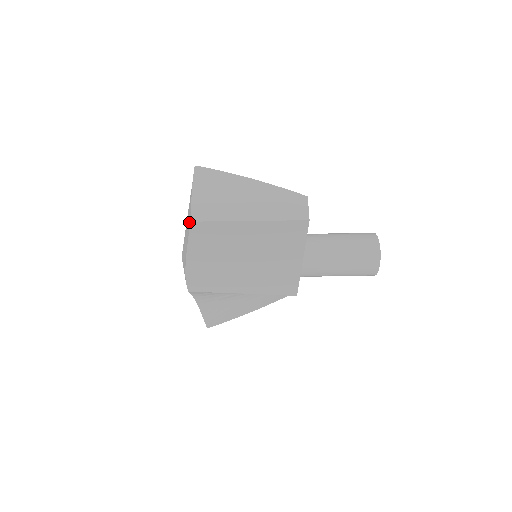
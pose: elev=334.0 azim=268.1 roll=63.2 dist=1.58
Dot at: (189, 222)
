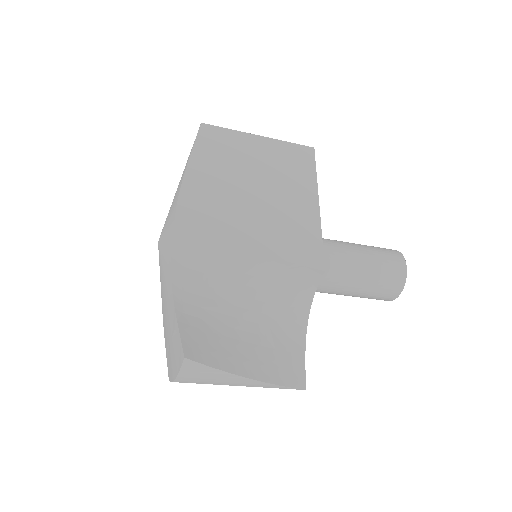
Dot at: occluded
